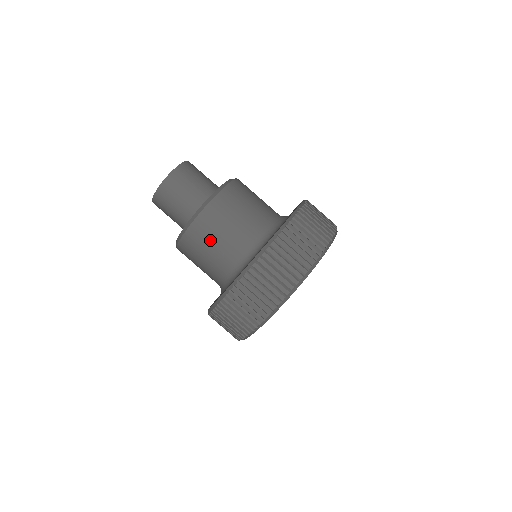
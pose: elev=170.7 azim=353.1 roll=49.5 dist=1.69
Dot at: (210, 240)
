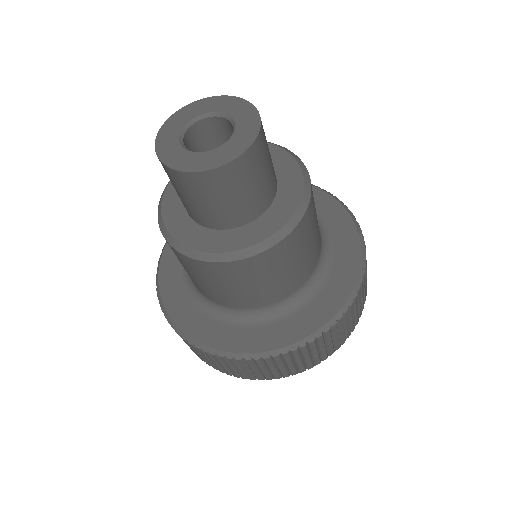
Dot at: occluded
